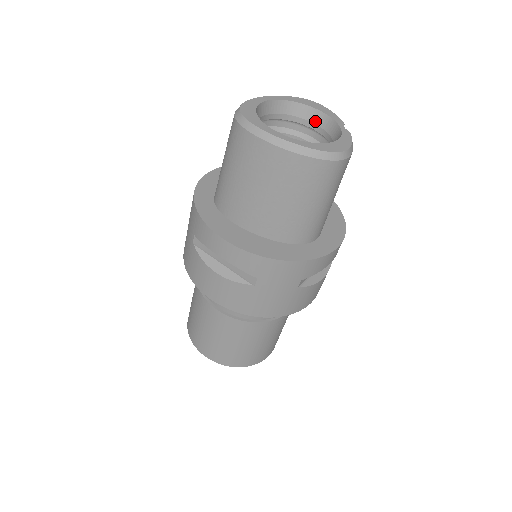
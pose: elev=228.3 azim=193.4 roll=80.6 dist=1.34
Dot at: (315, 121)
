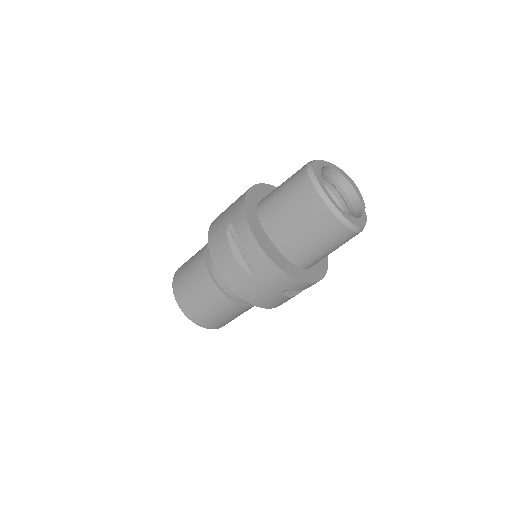
Dot at: (348, 194)
